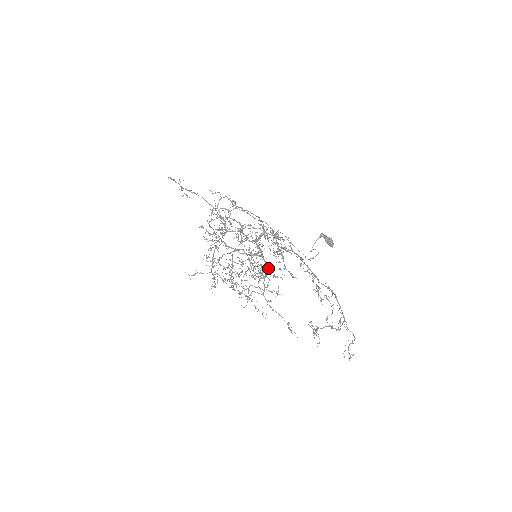
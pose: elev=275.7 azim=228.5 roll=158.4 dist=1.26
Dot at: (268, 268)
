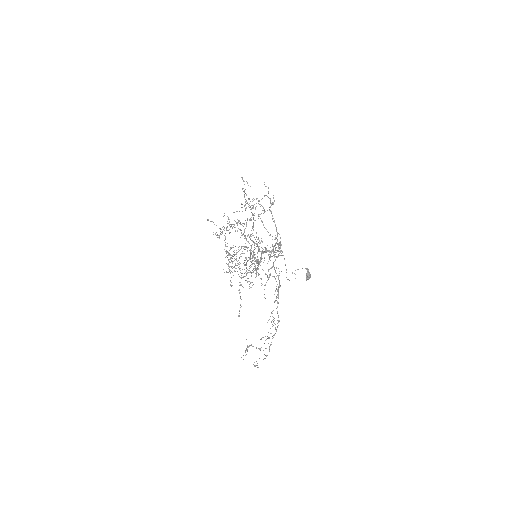
Dot at: (256, 272)
